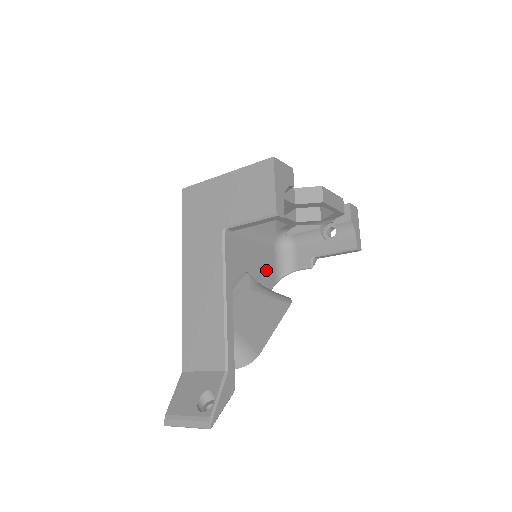
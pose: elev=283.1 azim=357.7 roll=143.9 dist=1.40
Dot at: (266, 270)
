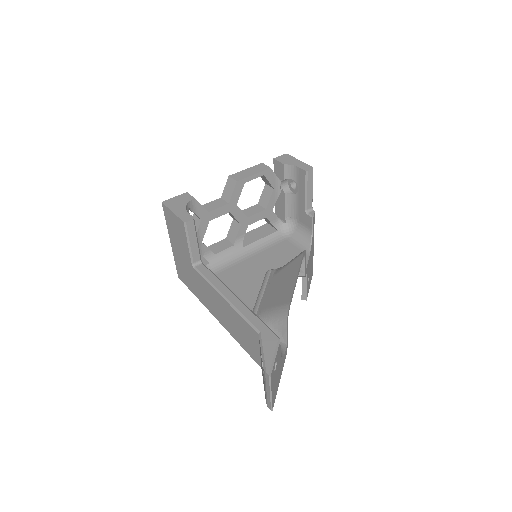
Dot at: (289, 256)
